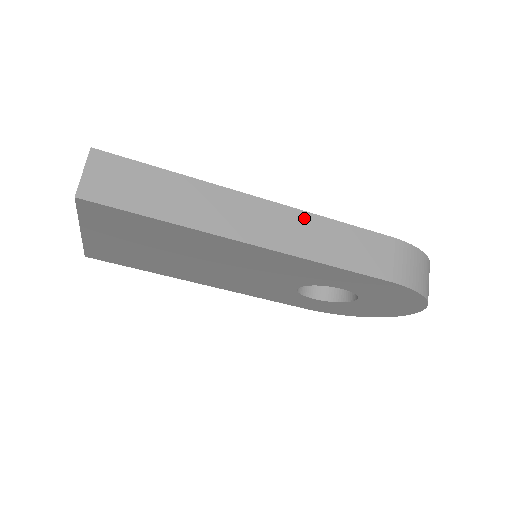
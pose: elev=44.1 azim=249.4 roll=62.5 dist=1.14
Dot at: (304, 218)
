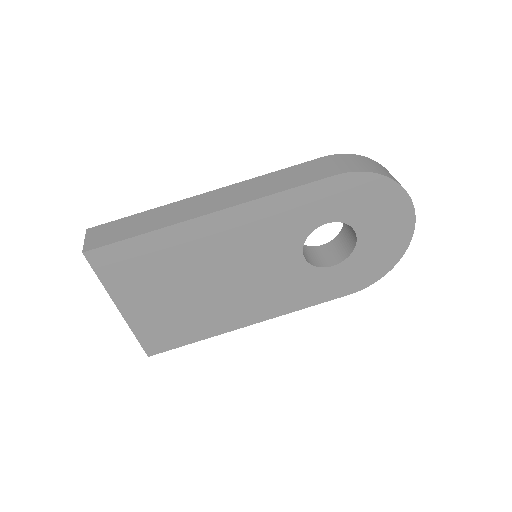
Dot at: (246, 184)
